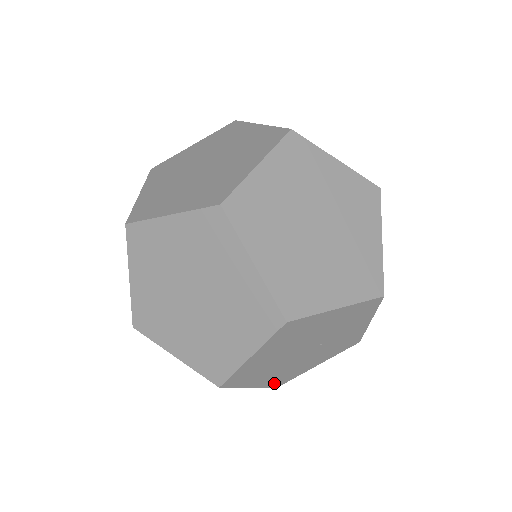
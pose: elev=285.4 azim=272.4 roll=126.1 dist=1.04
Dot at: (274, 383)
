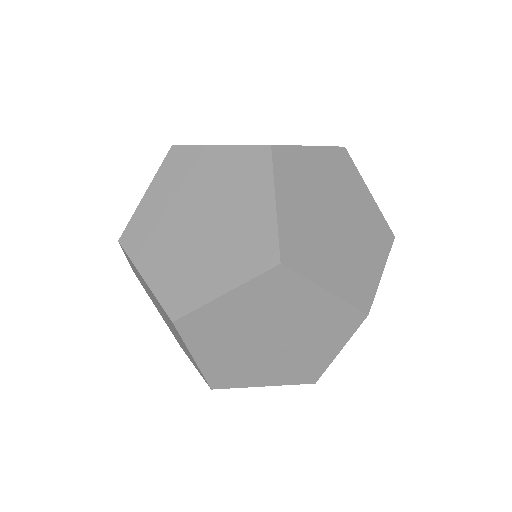
Dot at: (215, 376)
